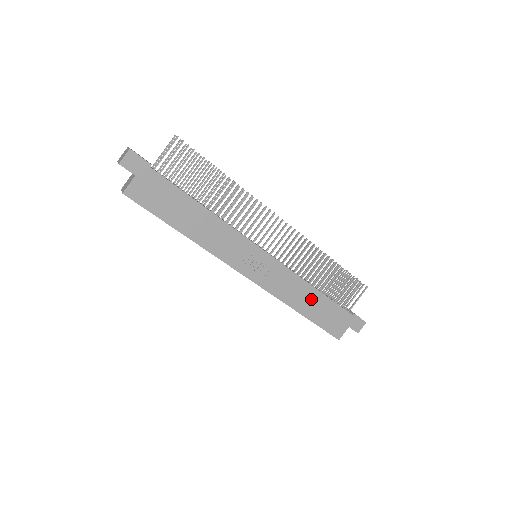
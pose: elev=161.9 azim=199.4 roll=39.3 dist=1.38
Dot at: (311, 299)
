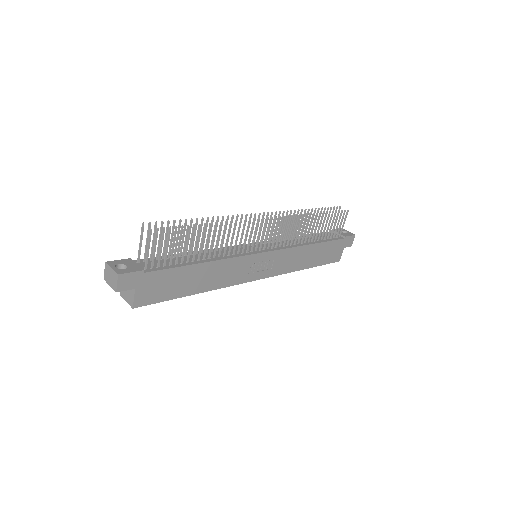
Dot at: (311, 253)
